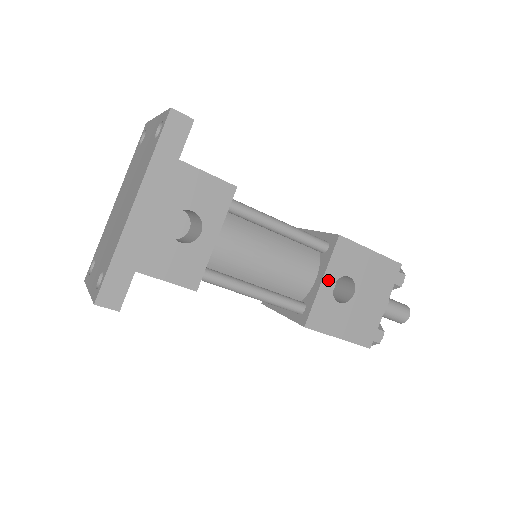
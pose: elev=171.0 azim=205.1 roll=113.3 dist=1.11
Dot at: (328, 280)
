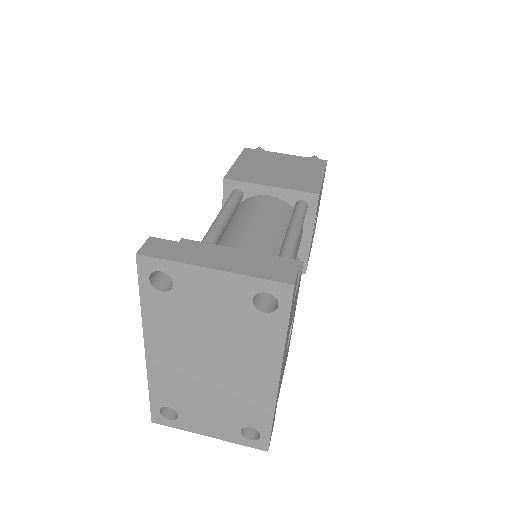
Dot at: occluded
